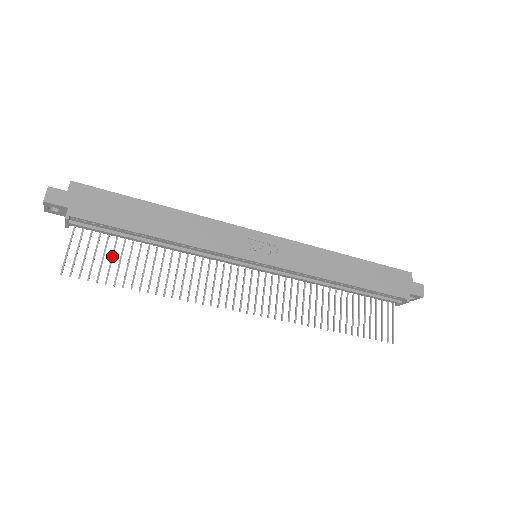
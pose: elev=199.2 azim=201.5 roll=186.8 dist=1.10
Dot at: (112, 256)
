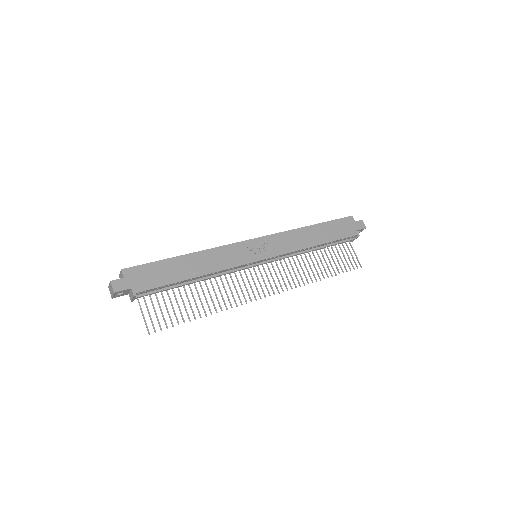
Dot at: (172, 305)
